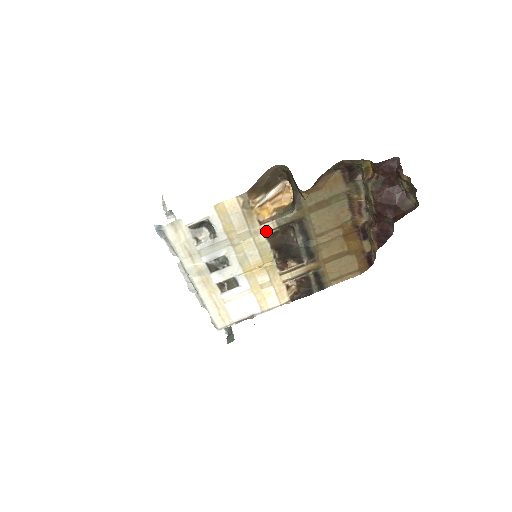
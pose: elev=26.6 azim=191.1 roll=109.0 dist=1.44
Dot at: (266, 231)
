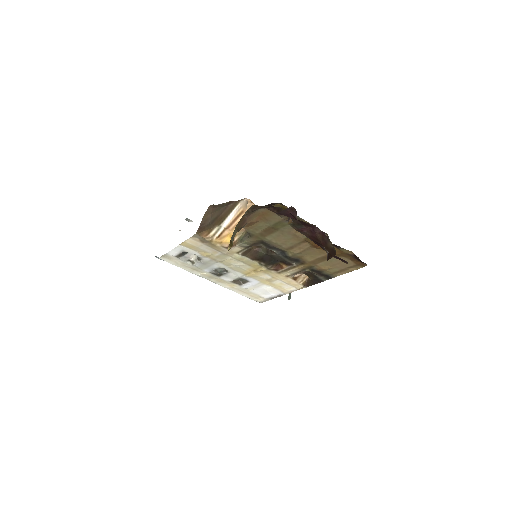
Dot at: (237, 251)
